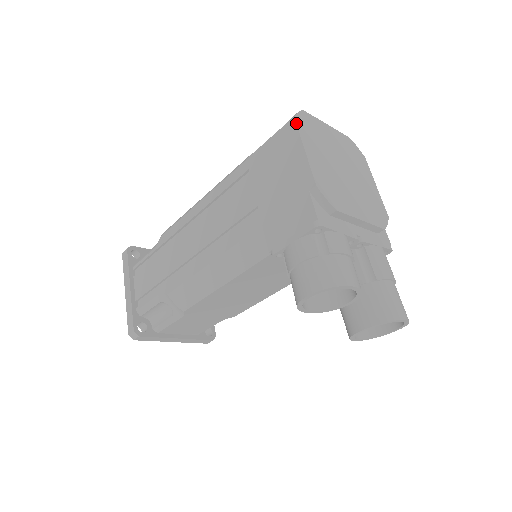
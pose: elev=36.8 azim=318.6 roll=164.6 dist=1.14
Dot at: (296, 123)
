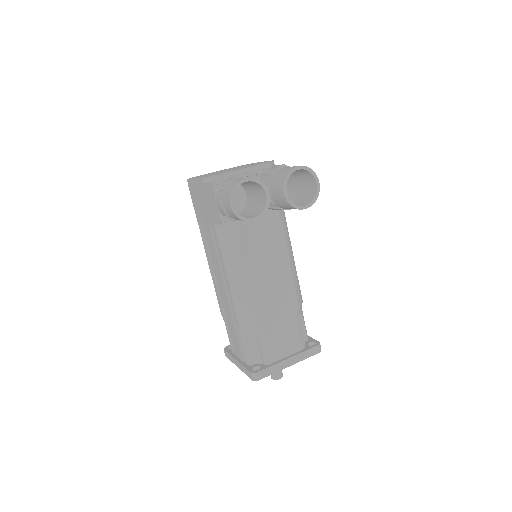
Dot at: (188, 179)
